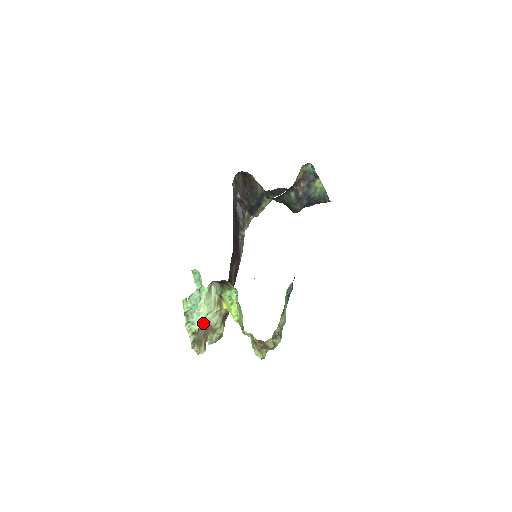
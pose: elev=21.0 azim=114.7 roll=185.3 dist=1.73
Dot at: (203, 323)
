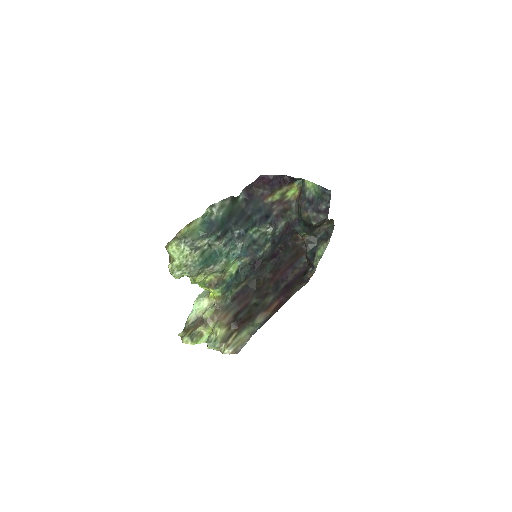
Dot at: (196, 314)
